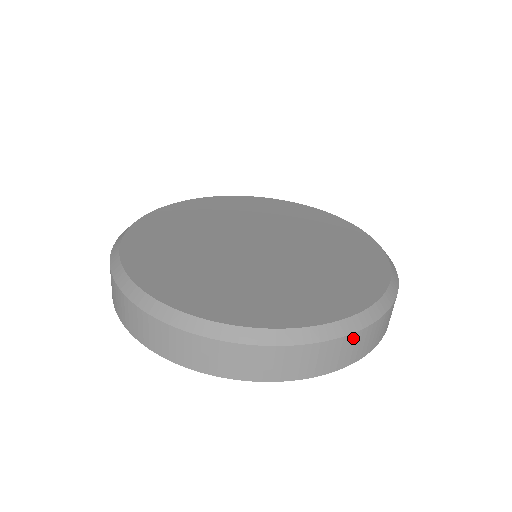
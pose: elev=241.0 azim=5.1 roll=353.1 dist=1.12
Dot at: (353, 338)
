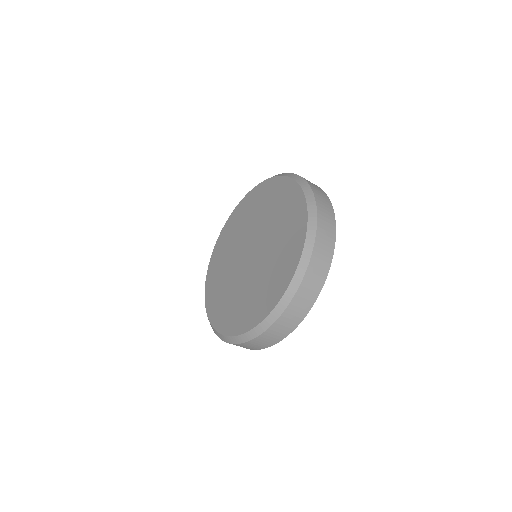
Dot at: (320, 229)
